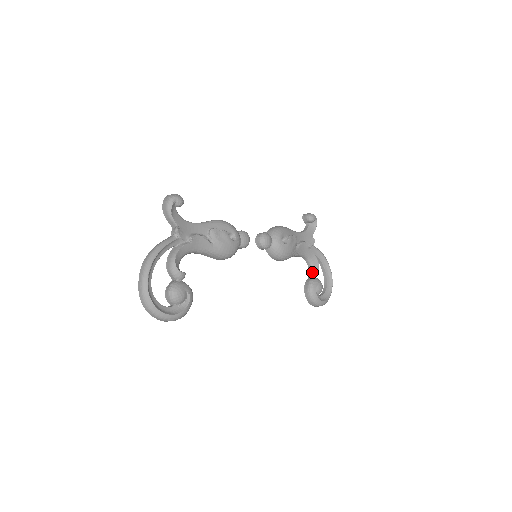
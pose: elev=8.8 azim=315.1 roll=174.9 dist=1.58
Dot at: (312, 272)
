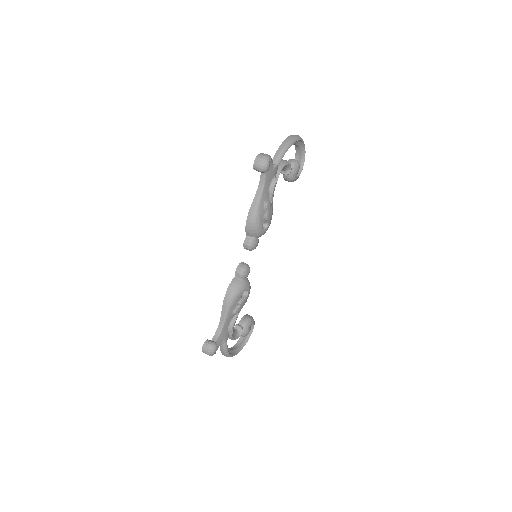
Dot at: occluded
